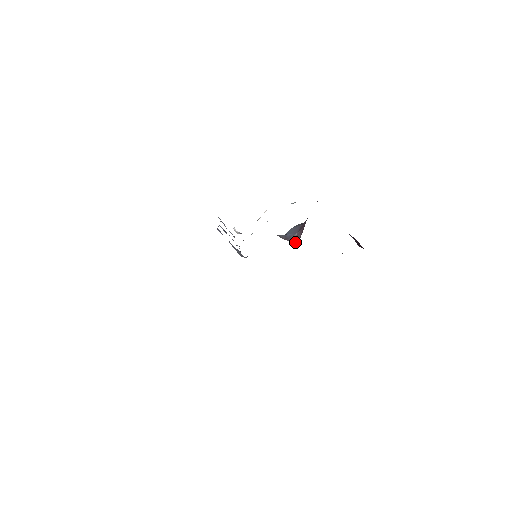
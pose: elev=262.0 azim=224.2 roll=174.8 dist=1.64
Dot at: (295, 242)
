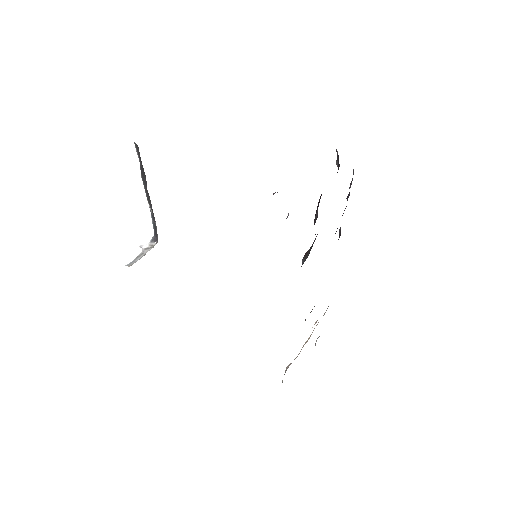
Dot at: occluded
